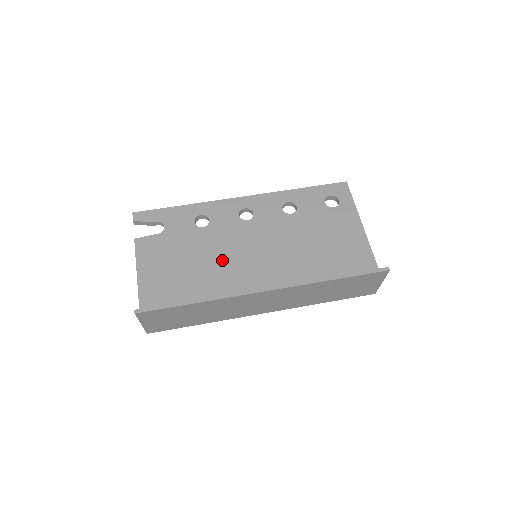
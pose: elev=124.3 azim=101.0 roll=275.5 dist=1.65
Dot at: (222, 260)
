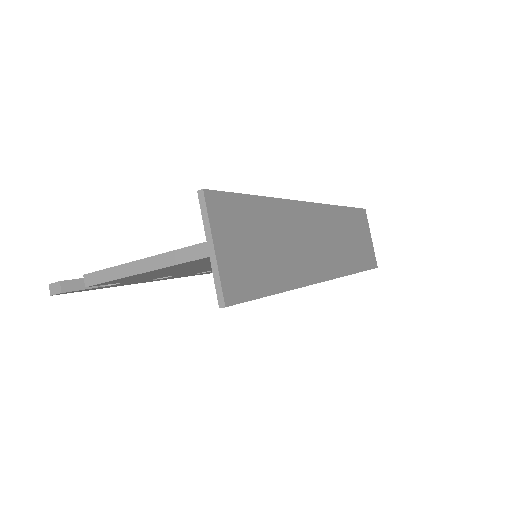
Dot at: occluded
